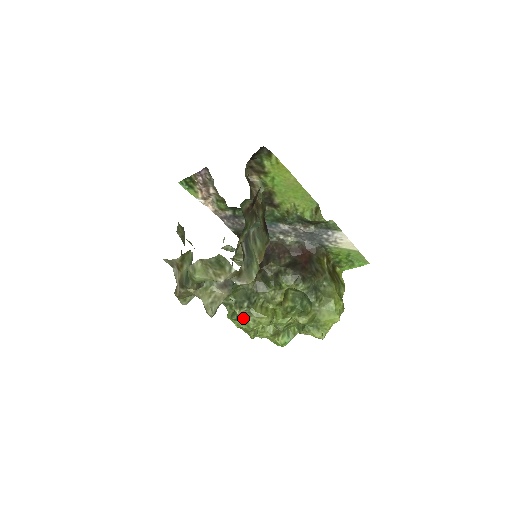
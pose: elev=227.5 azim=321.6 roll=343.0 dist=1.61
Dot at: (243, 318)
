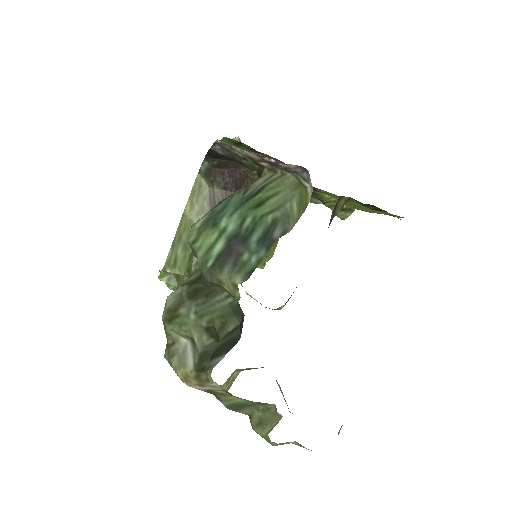
Dot at: occluded
